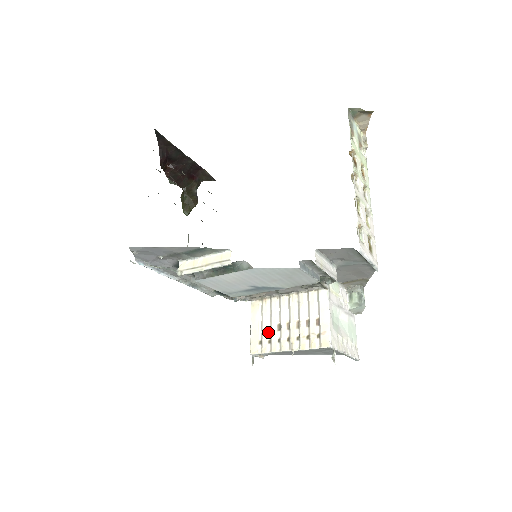
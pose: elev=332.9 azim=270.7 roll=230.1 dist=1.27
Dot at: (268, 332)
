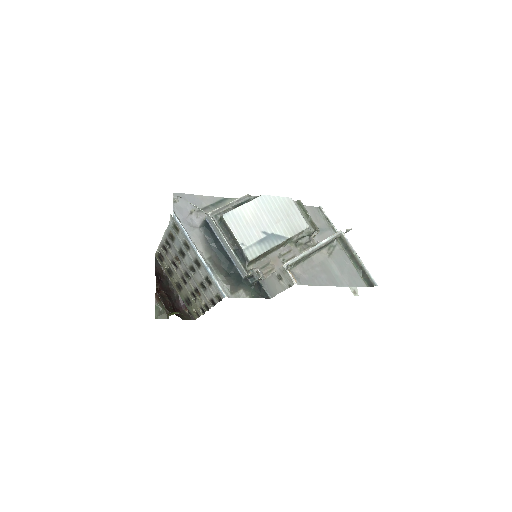
Dot at: occluded
